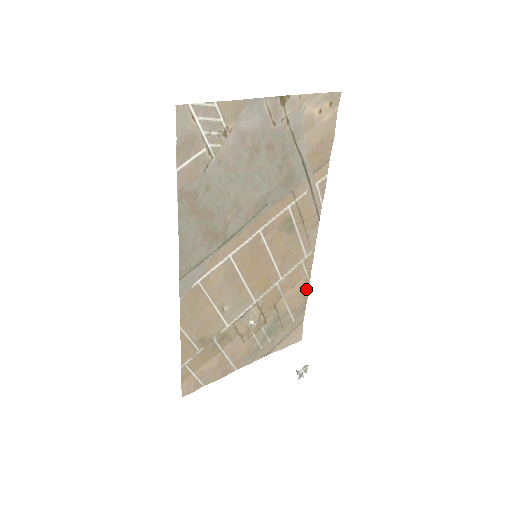
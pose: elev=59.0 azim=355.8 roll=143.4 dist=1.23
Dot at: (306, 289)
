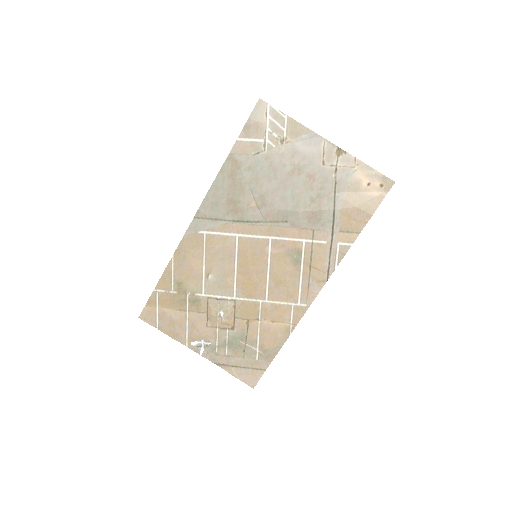
Dot at: (284, 338)
